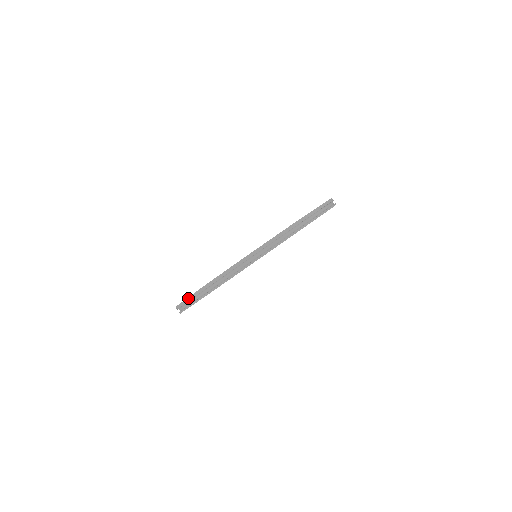
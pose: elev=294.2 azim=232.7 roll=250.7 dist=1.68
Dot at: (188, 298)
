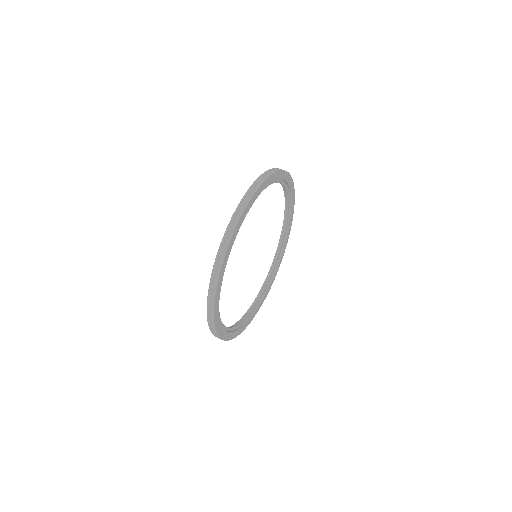
Dot at: (226, 230)
